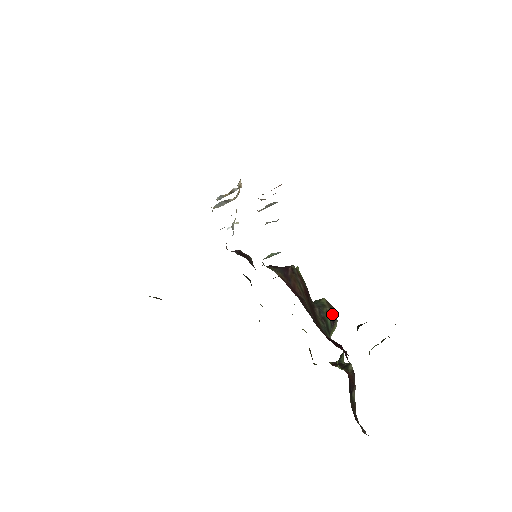
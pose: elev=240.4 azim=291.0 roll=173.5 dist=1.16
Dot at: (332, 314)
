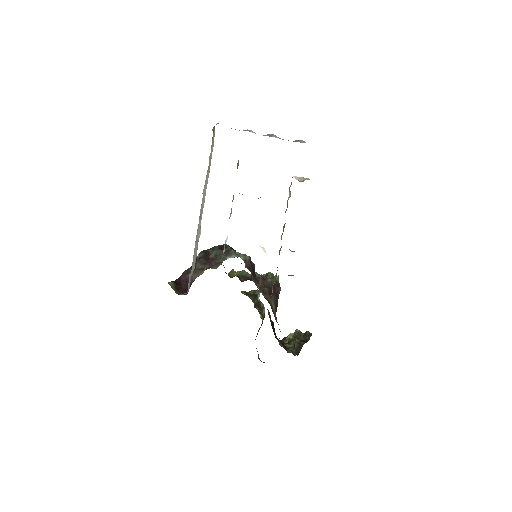
Dot at: occluded
